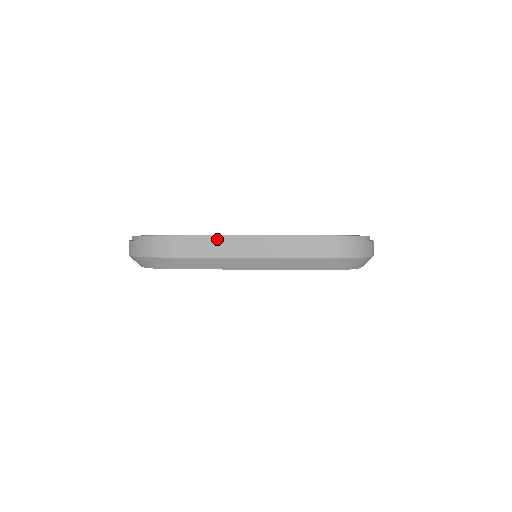
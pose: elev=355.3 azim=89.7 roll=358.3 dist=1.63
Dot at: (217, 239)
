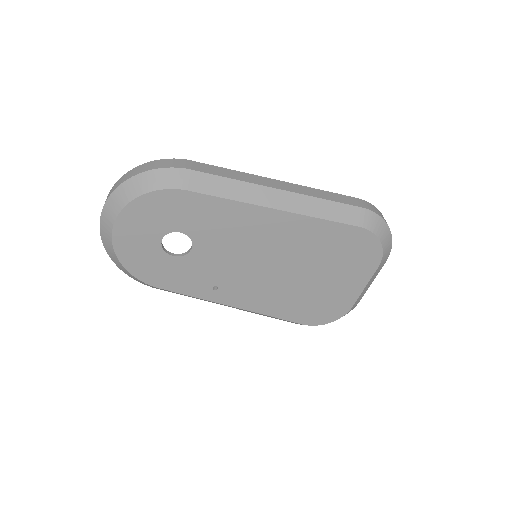
Dot at: occluded
